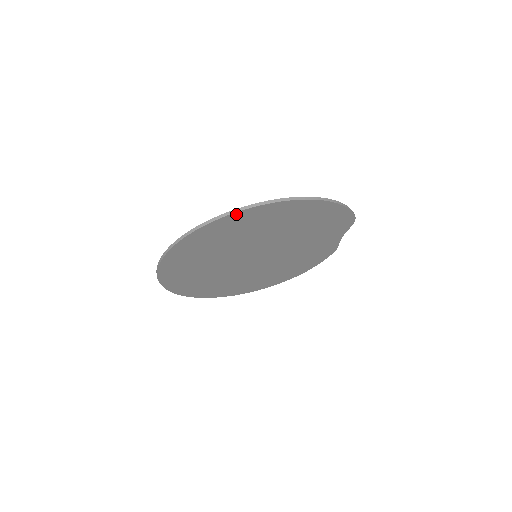
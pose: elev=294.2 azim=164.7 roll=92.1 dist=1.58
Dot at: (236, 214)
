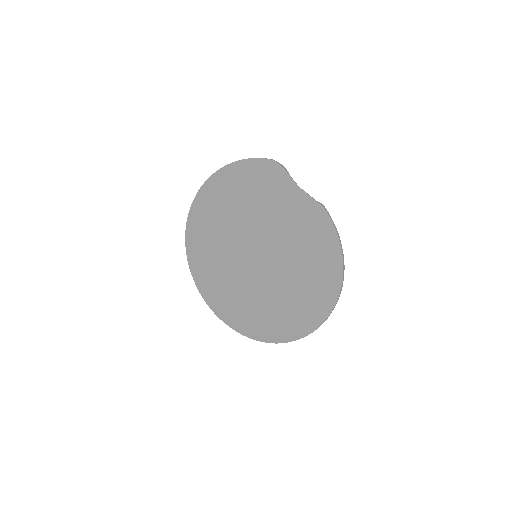
Dot at: (190, 217)
